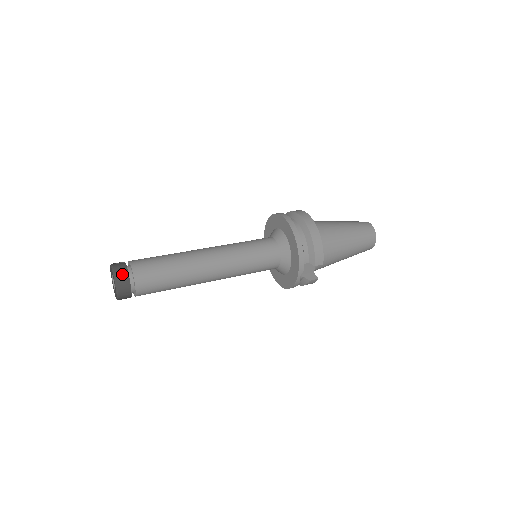
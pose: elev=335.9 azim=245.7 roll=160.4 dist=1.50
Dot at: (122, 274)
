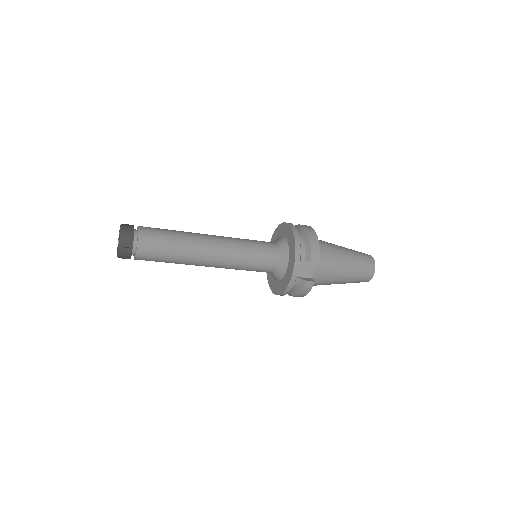
Dot at: (128, 229)
